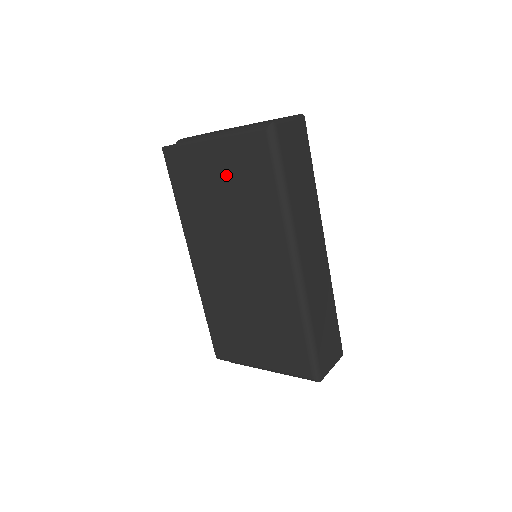
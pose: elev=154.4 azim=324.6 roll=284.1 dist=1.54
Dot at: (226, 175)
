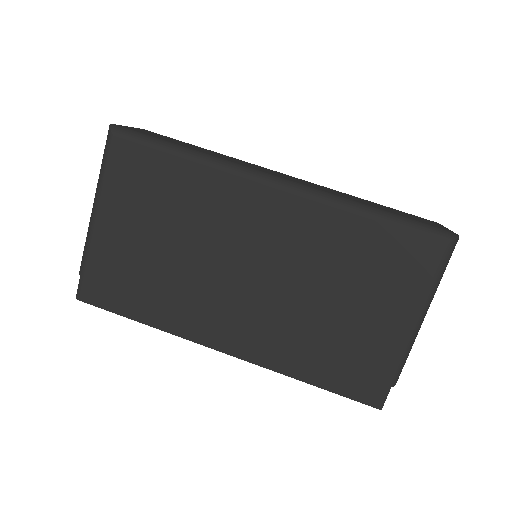
Dot at: (138, 220)
